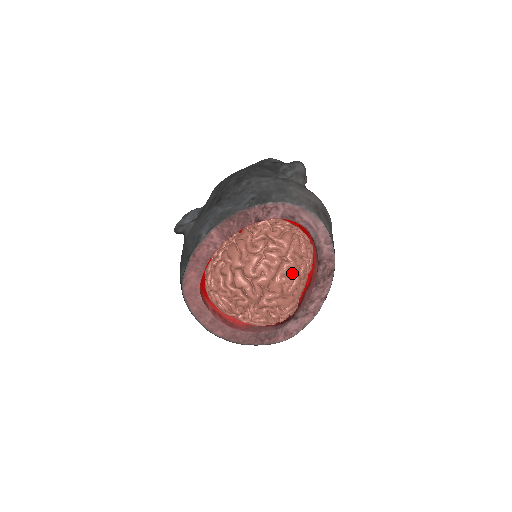
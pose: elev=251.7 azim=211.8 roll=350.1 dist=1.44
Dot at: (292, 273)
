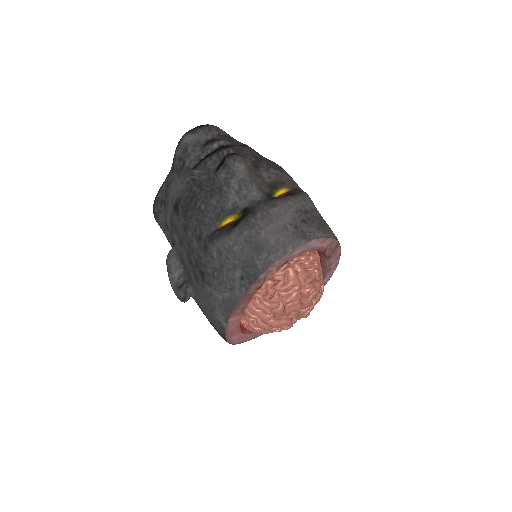
Dot at: (313, 291)
